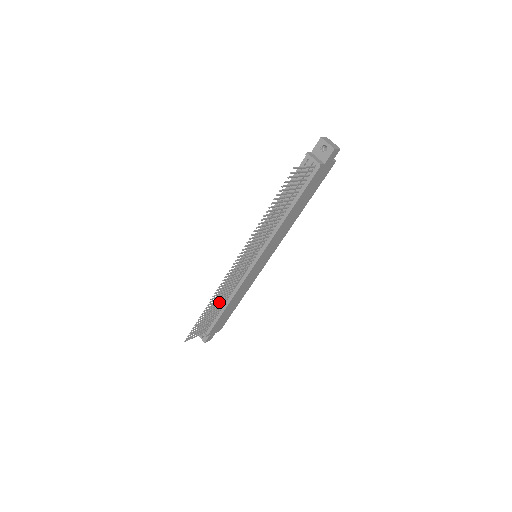
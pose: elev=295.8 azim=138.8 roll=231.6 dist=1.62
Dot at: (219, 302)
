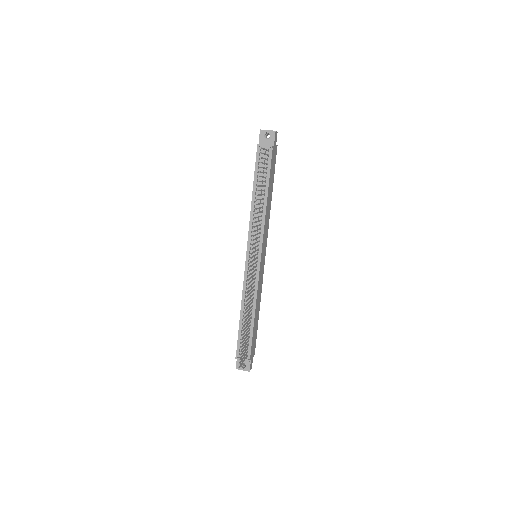
Dot at: (248, 312)
